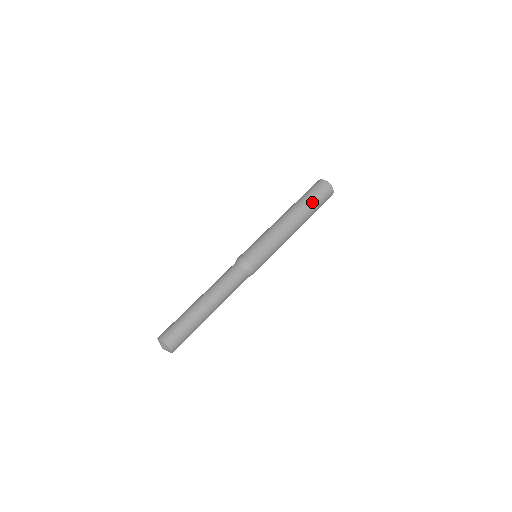
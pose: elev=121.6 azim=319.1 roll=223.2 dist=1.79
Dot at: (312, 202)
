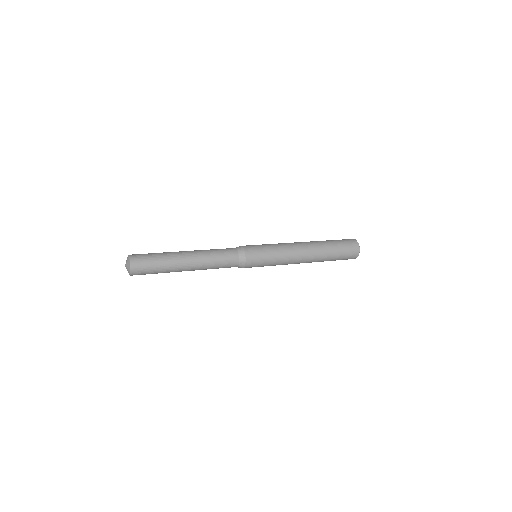
Dot at: (327, 240)
